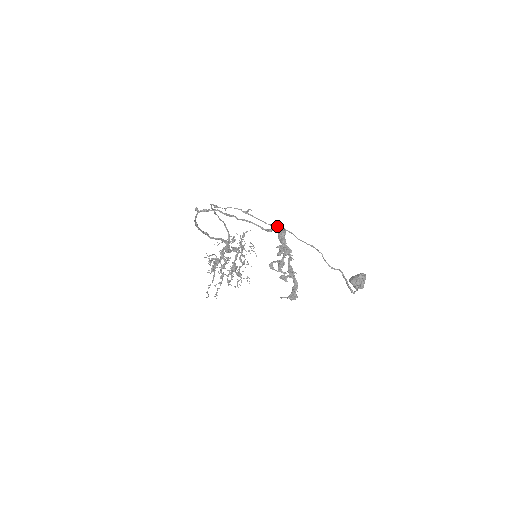
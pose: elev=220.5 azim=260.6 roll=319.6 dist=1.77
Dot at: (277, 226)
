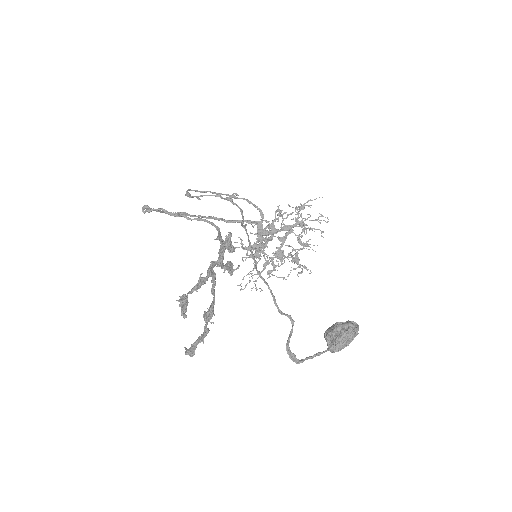
Dot at: occluded
